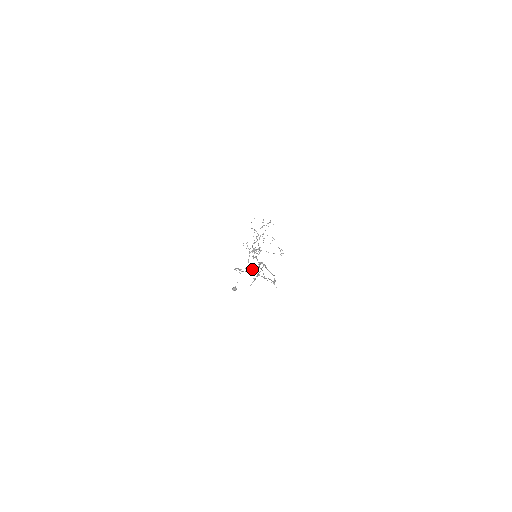
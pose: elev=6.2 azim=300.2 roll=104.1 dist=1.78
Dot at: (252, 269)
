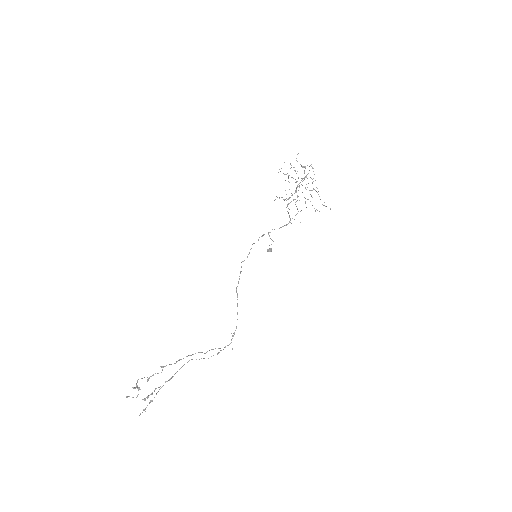
Dot at: occluded
